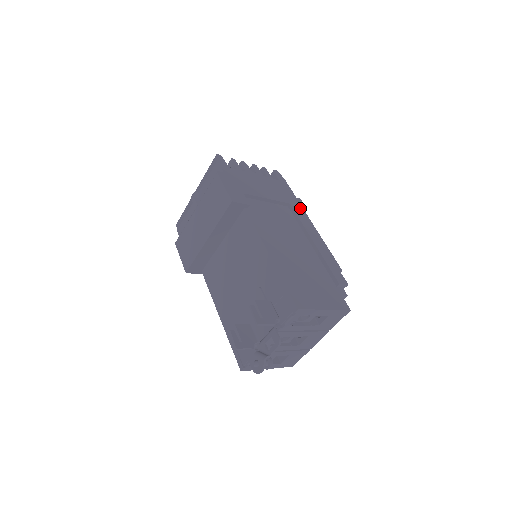
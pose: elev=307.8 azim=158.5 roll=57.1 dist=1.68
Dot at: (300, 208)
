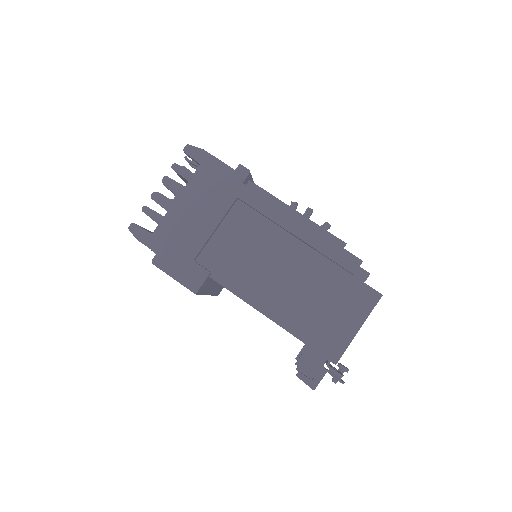
Dot at: (250, 188)
